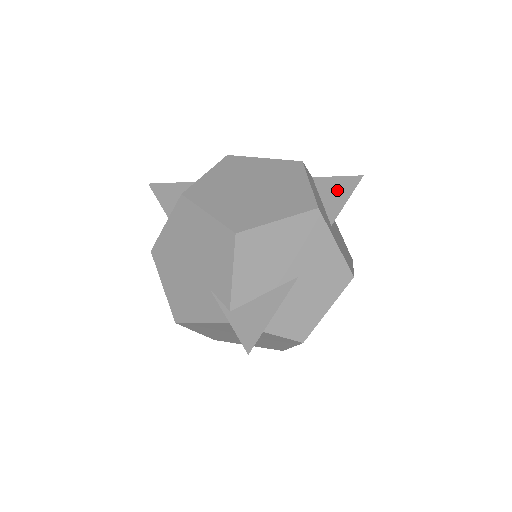
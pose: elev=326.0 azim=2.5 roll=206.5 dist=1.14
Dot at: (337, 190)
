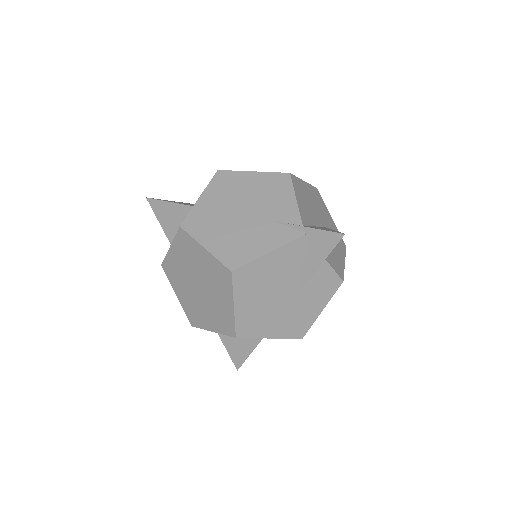
Dot at: occluded
